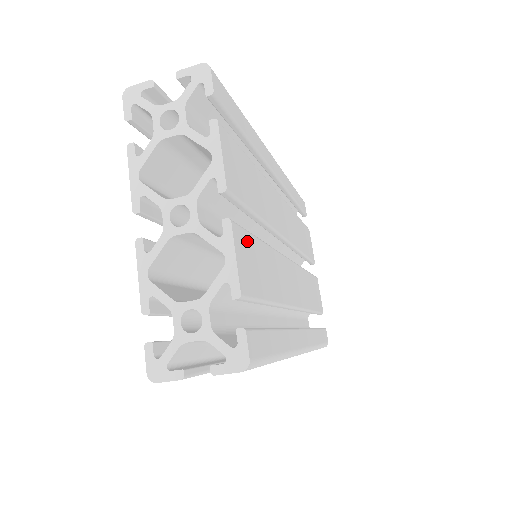
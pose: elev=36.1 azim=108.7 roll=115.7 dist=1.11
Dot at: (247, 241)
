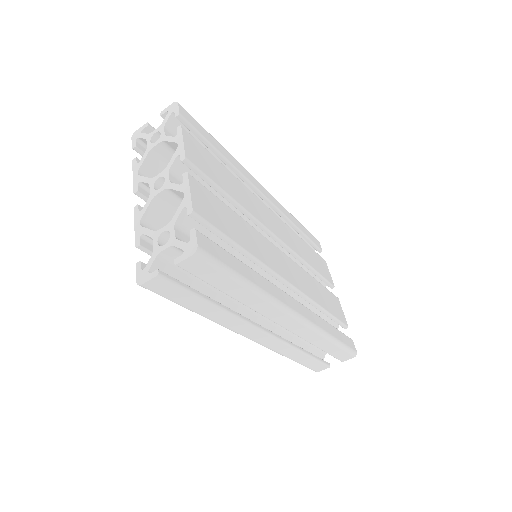
Dot at: (208, 195)
